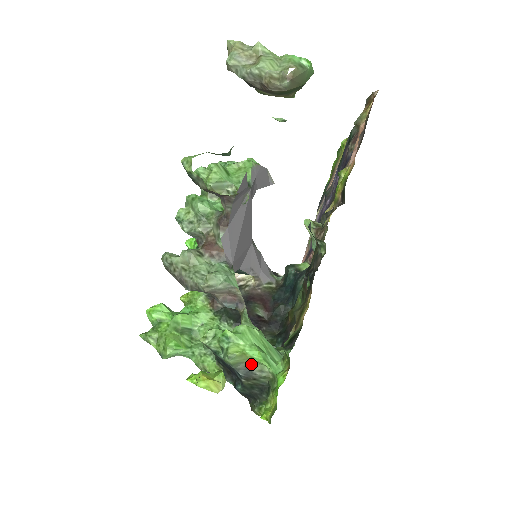
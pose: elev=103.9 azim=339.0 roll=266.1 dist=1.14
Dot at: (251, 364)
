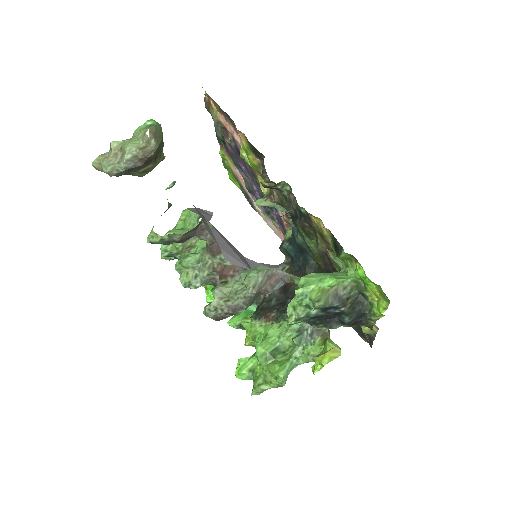
Dot at: (334, 291)
